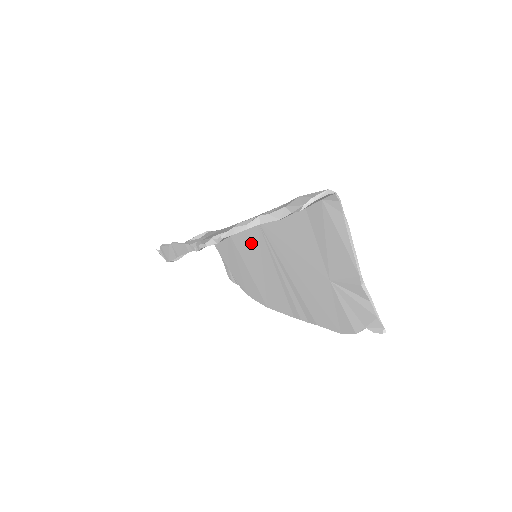
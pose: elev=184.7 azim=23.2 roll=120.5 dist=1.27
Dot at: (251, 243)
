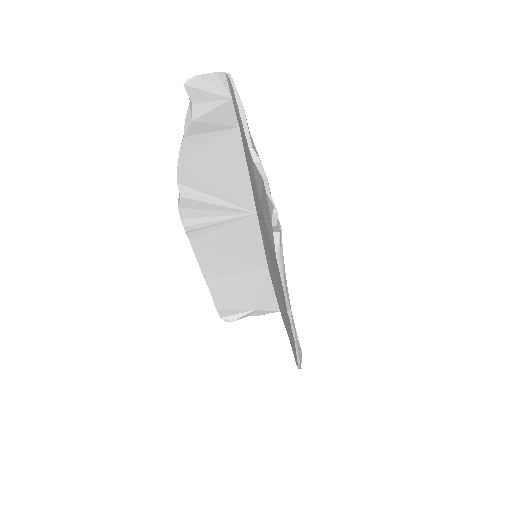
Dot at: (268, 259)
